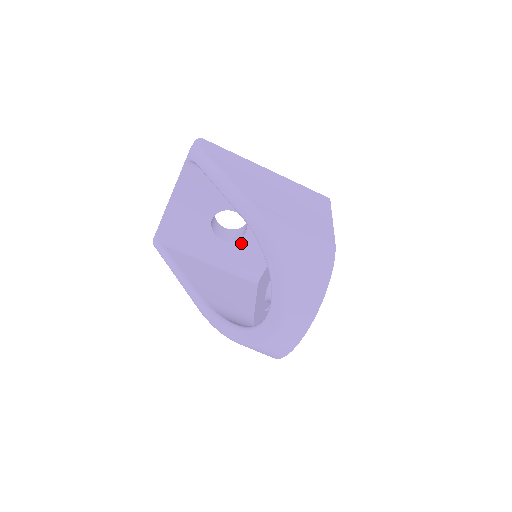
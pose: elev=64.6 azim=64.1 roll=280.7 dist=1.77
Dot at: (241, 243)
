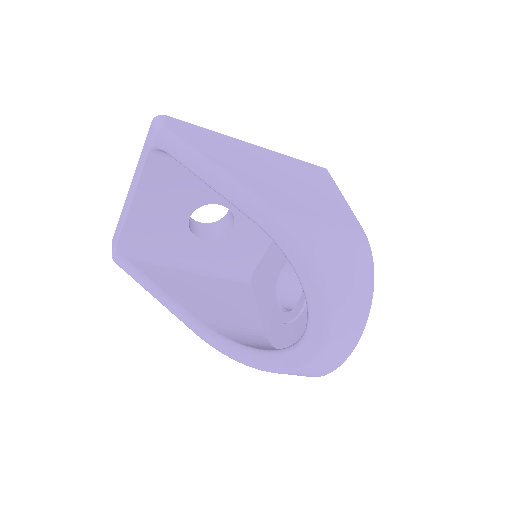
Dot at: (228, 240)
